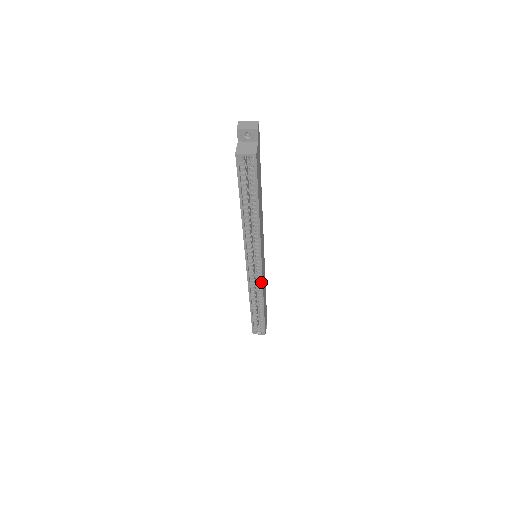
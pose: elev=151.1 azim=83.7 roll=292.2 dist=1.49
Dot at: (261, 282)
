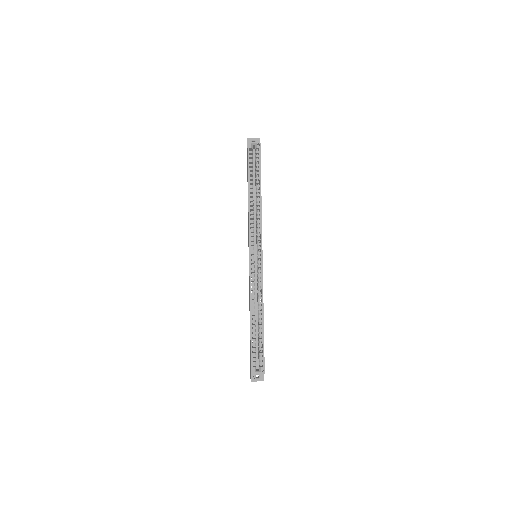
Dot at: (261, 277)
